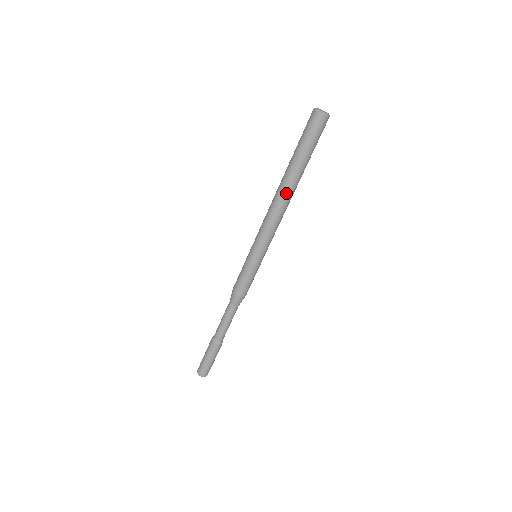
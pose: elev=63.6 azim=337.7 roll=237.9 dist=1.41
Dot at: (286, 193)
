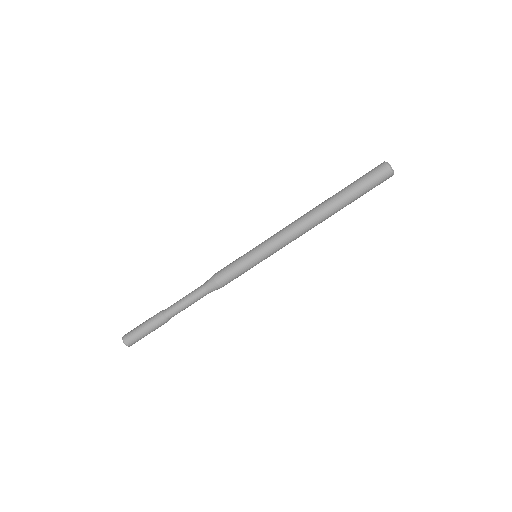
Dot at: (322, 218)
